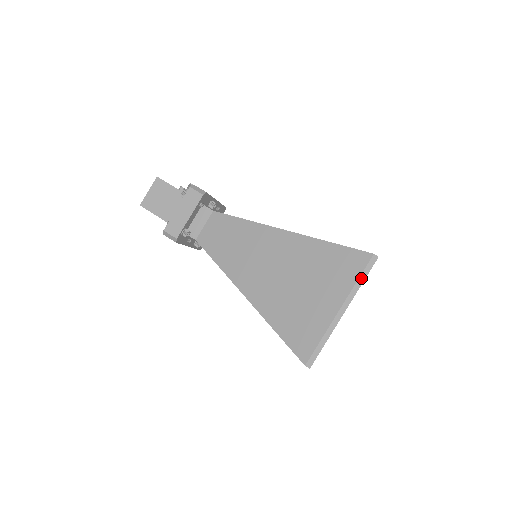
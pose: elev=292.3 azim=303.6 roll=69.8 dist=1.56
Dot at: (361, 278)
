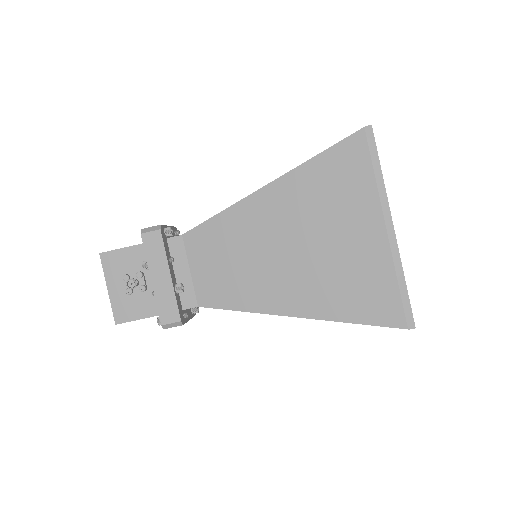
Dot at: occluded
